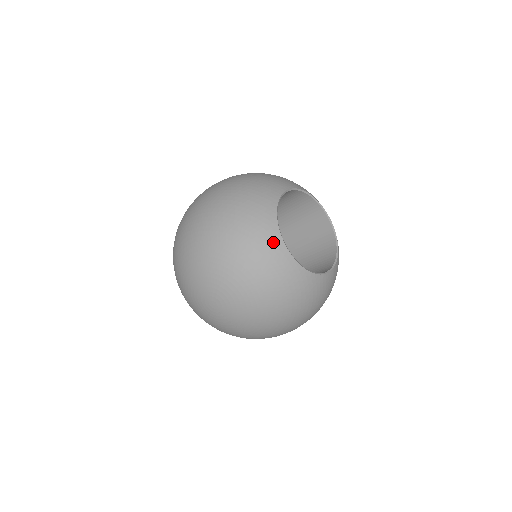
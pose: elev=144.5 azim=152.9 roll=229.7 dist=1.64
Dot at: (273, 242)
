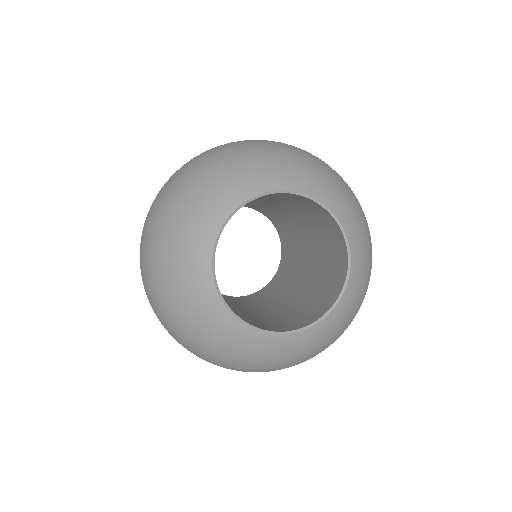
Dot at: (202, 239)
